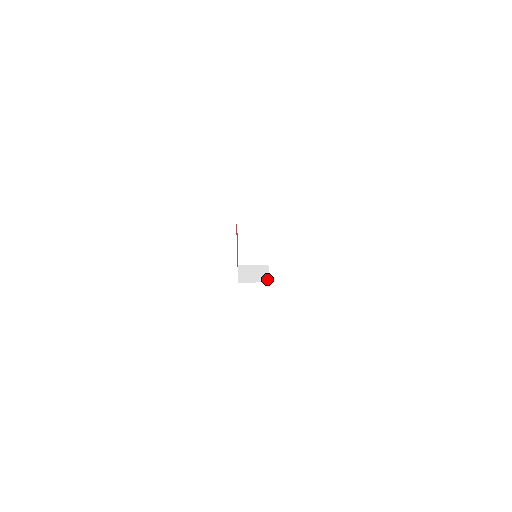
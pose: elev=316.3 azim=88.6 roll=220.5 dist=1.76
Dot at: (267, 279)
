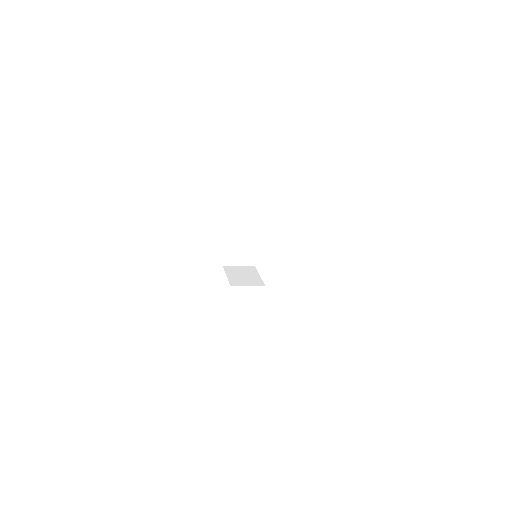
Dot at: (260, 282)
